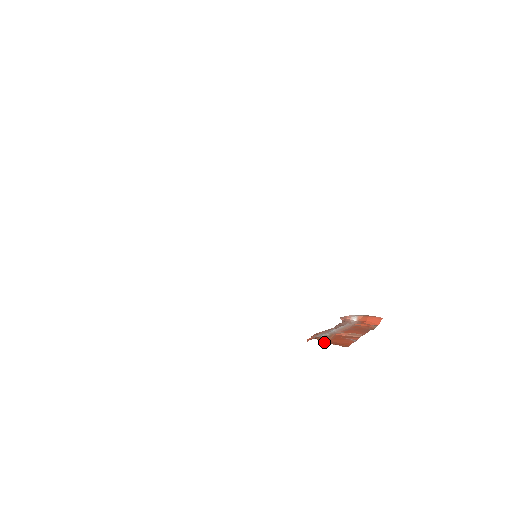
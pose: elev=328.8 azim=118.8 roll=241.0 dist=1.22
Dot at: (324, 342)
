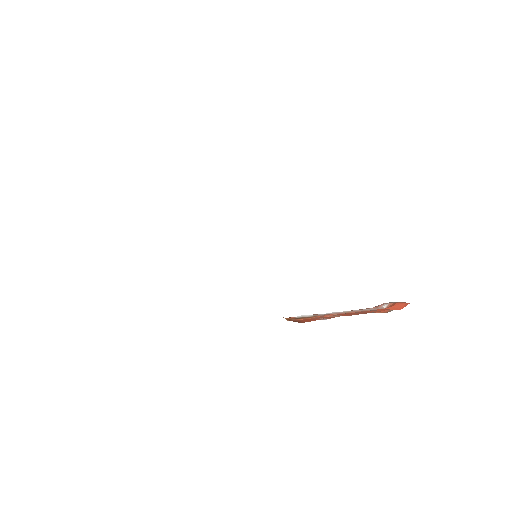
Dot at: (291, 320)
